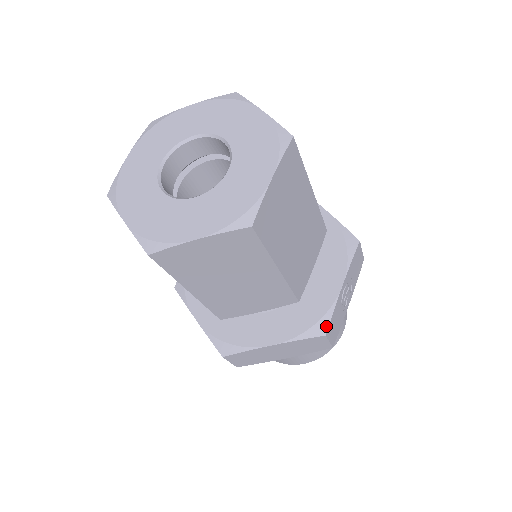
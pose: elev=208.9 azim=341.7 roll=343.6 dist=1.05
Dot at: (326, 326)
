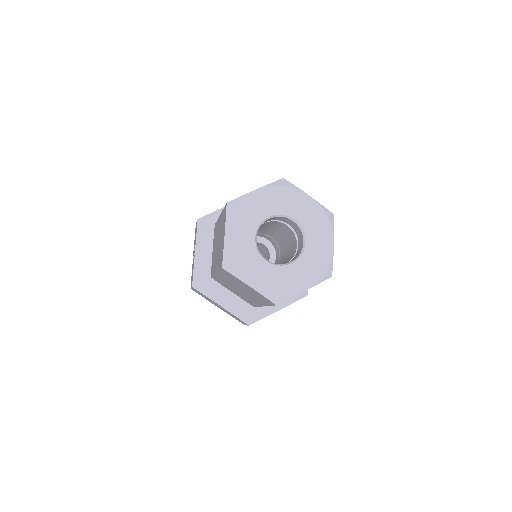
Dot at: (307, 290)
